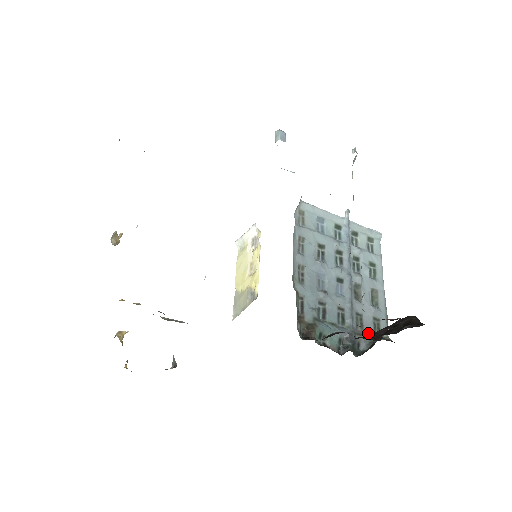
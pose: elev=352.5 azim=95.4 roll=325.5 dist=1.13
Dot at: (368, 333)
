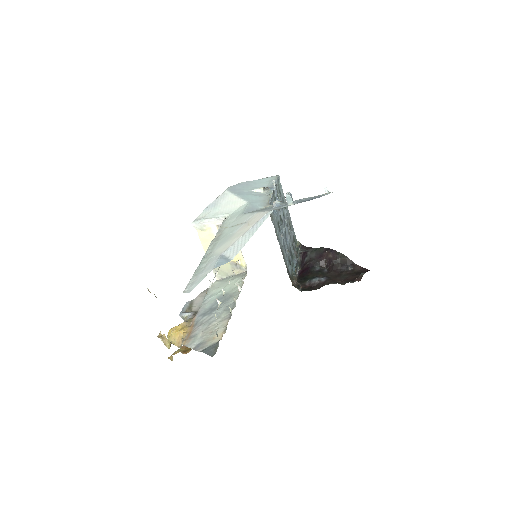
Dot at: (296, 250)
